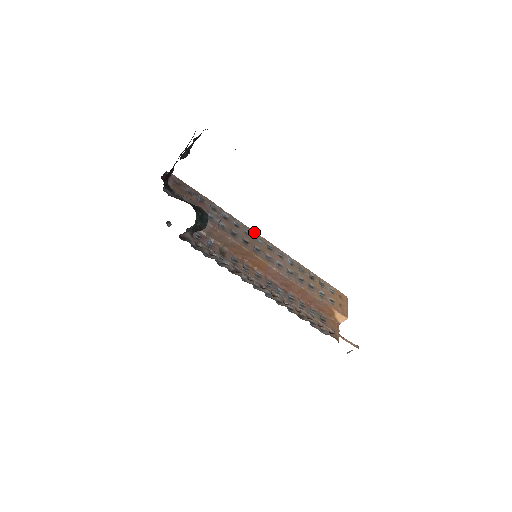
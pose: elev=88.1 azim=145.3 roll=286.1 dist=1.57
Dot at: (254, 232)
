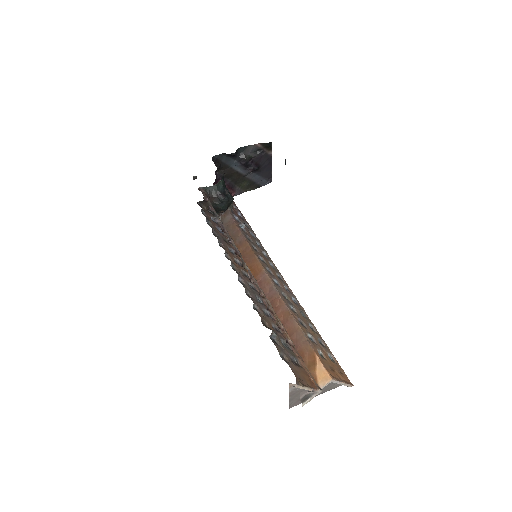
Dot at: occluded
